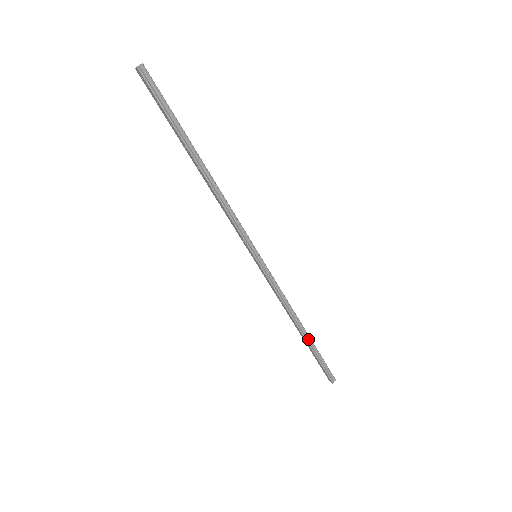
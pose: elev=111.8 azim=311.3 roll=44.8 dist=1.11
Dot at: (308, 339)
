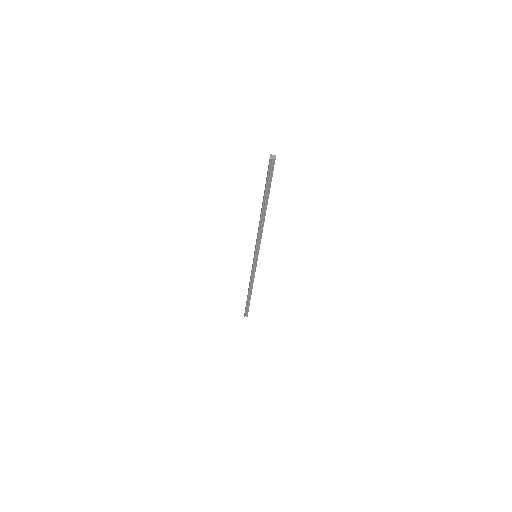
Dot at: (249, 297)
